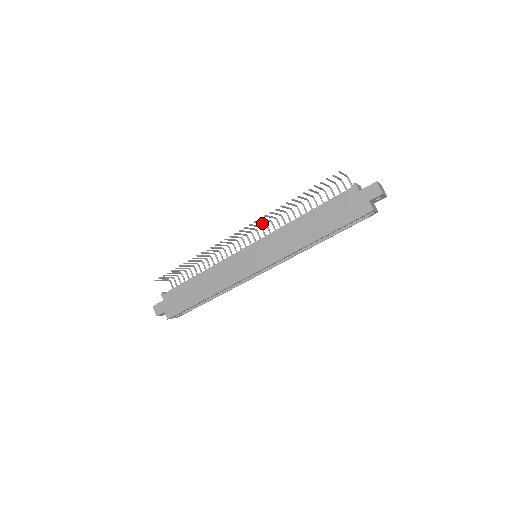
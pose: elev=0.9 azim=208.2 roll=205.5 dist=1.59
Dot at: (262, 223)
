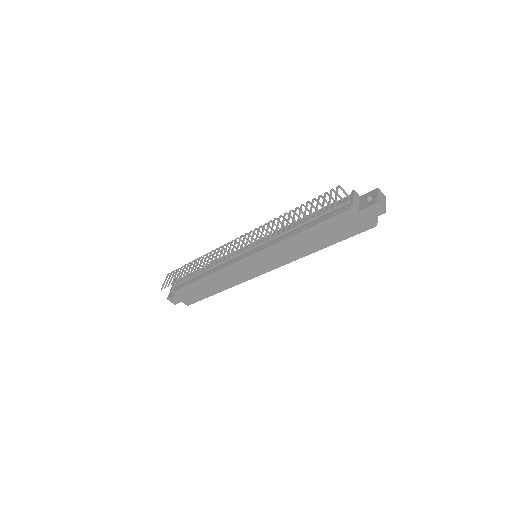
Dot at: (253, 235)
